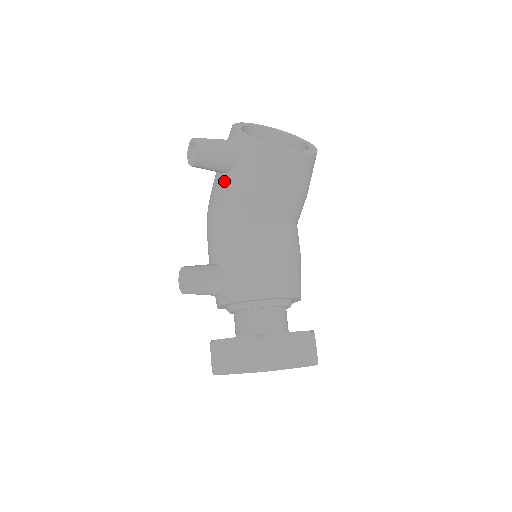
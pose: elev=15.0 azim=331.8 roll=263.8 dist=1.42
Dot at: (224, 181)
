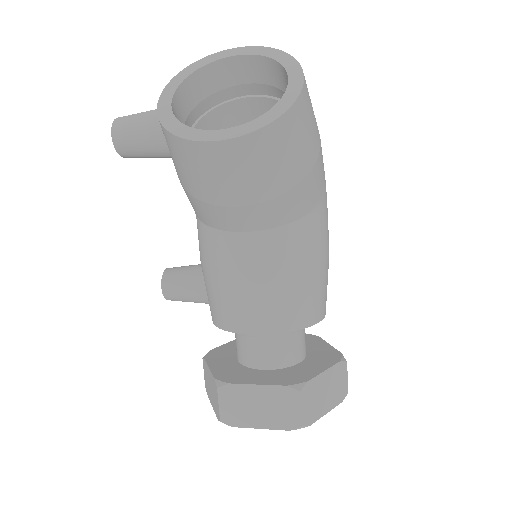
Dot at: occluded
